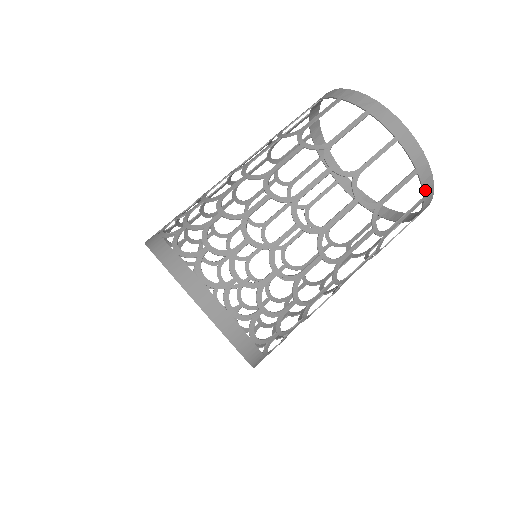
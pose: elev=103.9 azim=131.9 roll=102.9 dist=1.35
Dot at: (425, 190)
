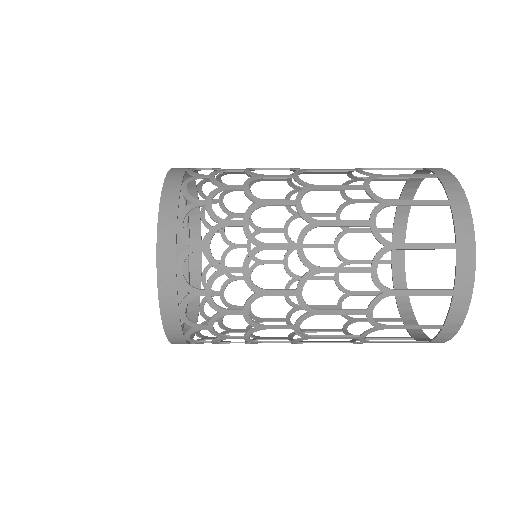
Dot at: (459, 233)
